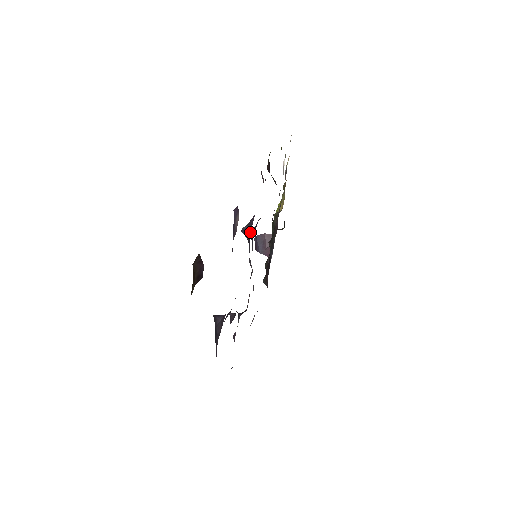
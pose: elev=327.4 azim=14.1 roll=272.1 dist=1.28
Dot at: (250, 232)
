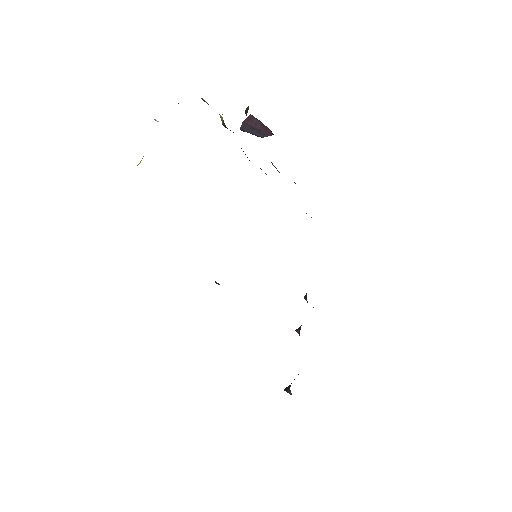
Dot at: occluded
